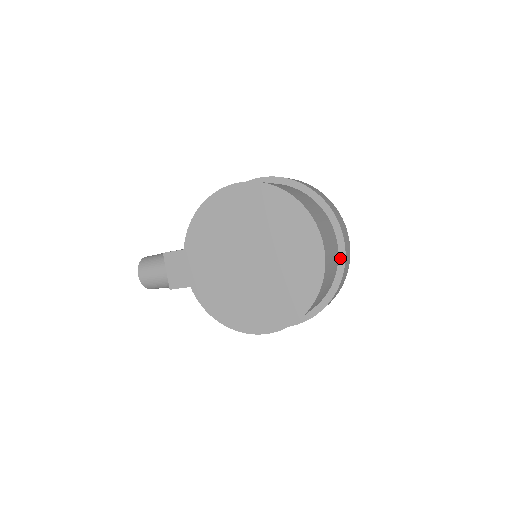
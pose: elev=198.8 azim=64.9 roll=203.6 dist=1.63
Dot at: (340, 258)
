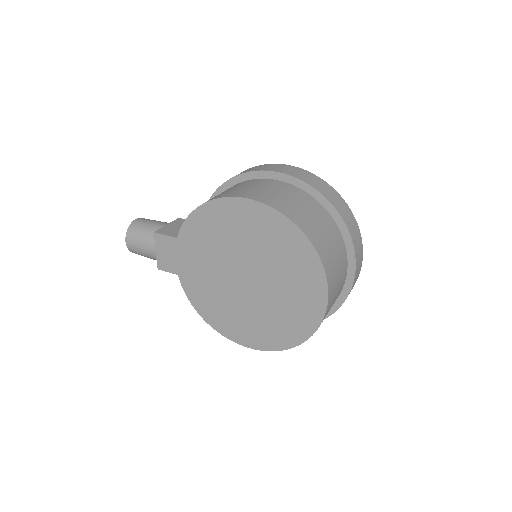
Dot at: (346, 286)
